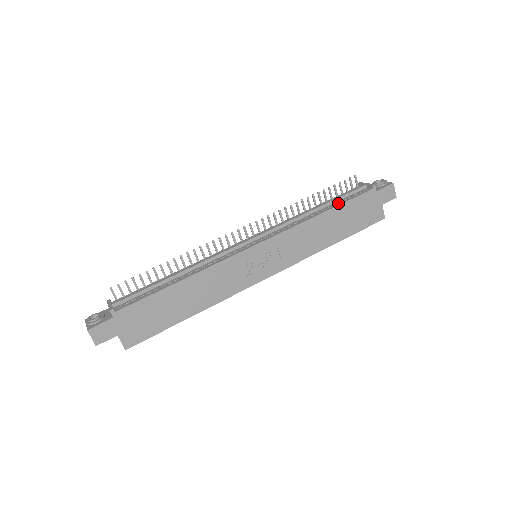
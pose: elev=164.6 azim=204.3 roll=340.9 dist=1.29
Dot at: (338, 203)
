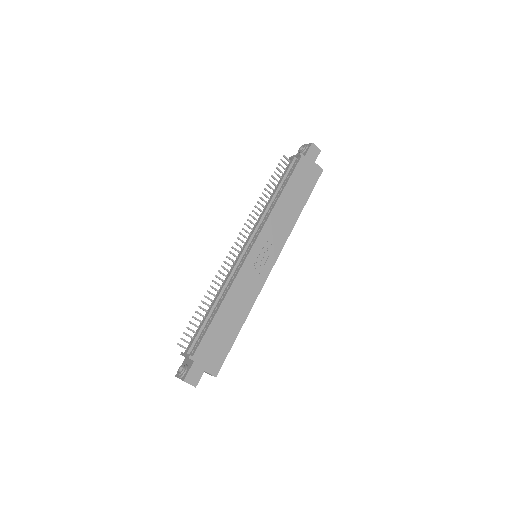
Dot at: (285, 182)
